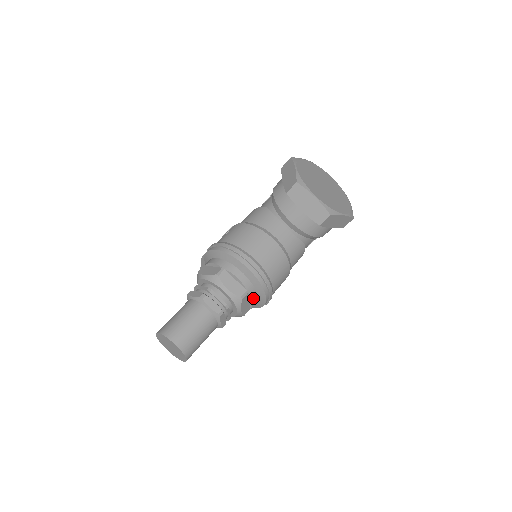
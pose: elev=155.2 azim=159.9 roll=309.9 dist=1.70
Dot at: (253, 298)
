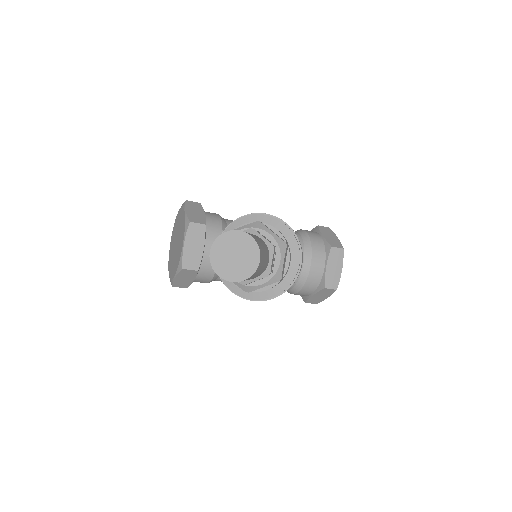
Dot at: occluded
